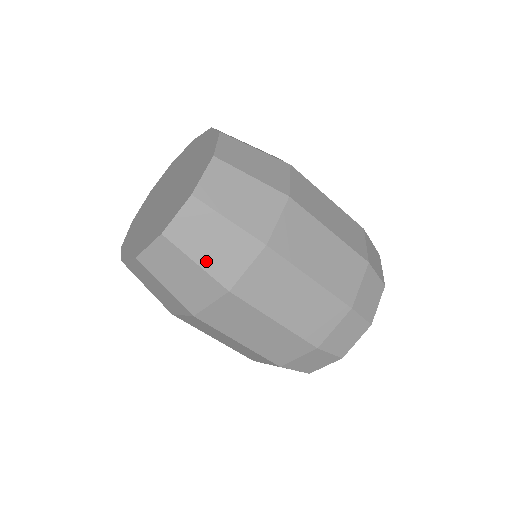
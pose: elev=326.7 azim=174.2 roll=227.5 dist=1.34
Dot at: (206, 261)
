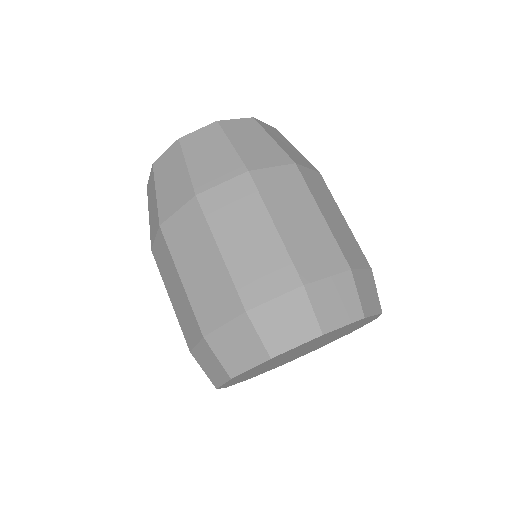
Dot at: (195, 167)
